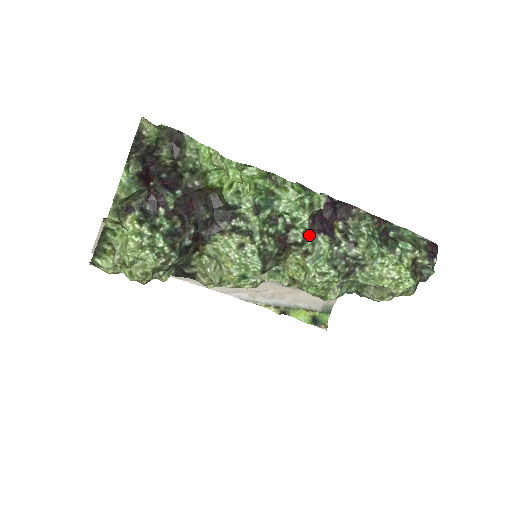
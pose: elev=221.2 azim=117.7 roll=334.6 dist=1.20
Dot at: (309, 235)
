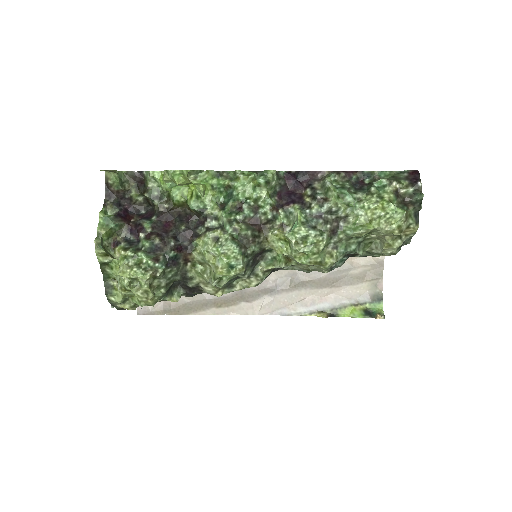
Dot at: (279, 210)
